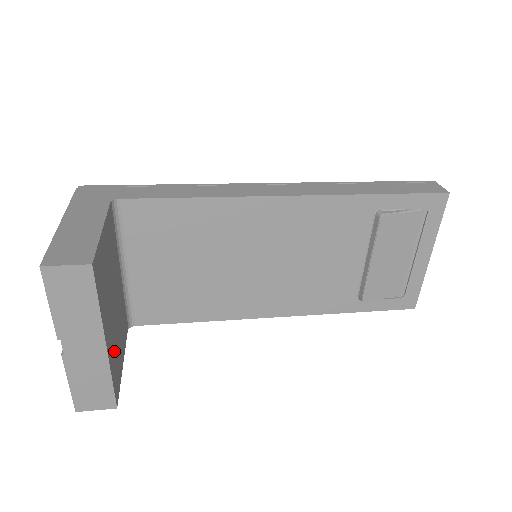
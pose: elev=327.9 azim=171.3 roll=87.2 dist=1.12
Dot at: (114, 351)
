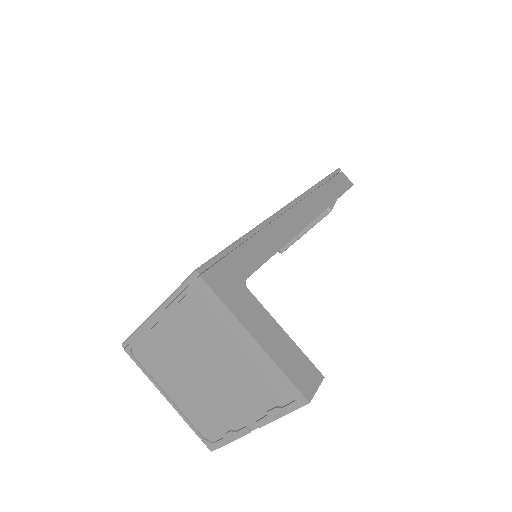
Dot at: occluded
